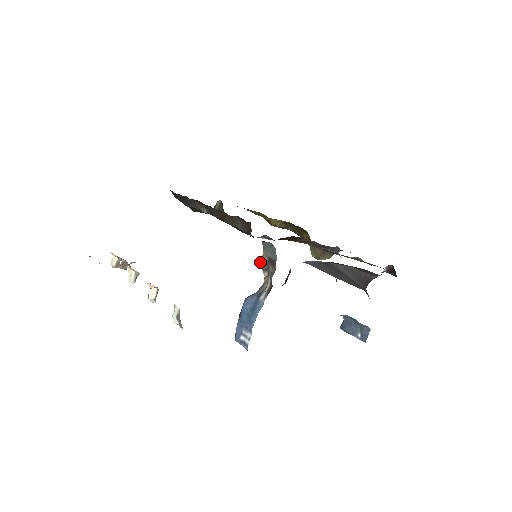
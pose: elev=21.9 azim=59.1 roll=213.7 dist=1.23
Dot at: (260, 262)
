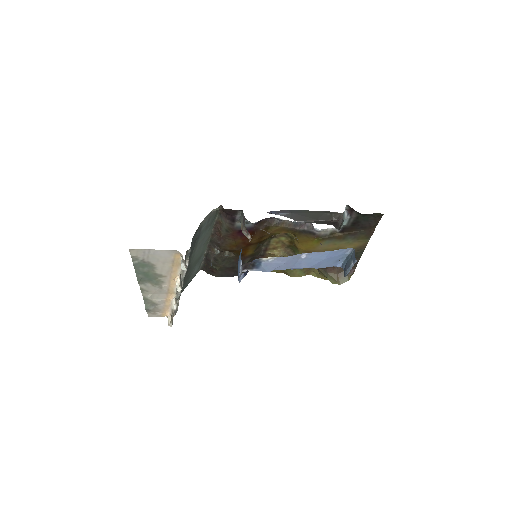
Dot at: occluded
